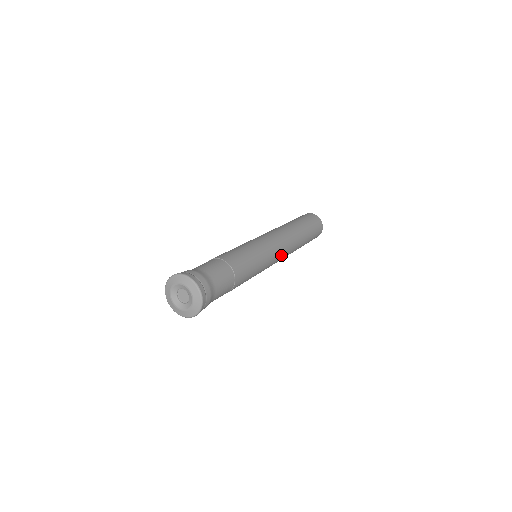
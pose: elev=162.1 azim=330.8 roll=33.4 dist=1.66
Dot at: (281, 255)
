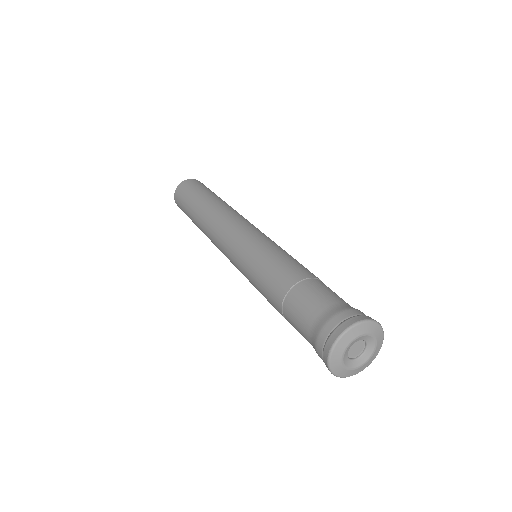
Dot at: occluded
